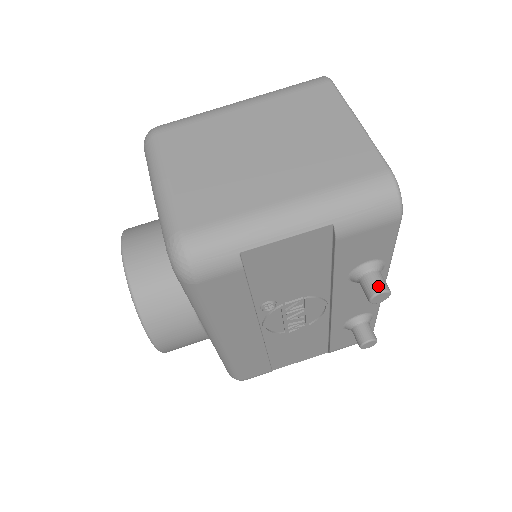
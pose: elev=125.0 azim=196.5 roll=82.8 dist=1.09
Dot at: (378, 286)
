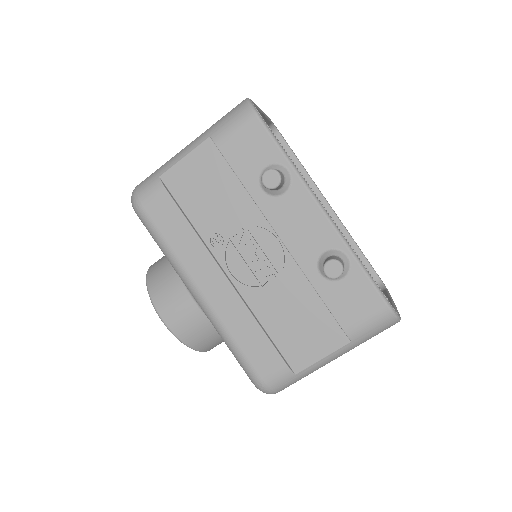
Dot at: (266, 171)
